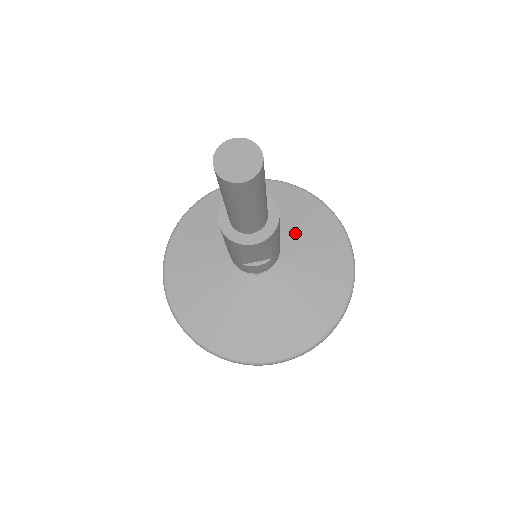
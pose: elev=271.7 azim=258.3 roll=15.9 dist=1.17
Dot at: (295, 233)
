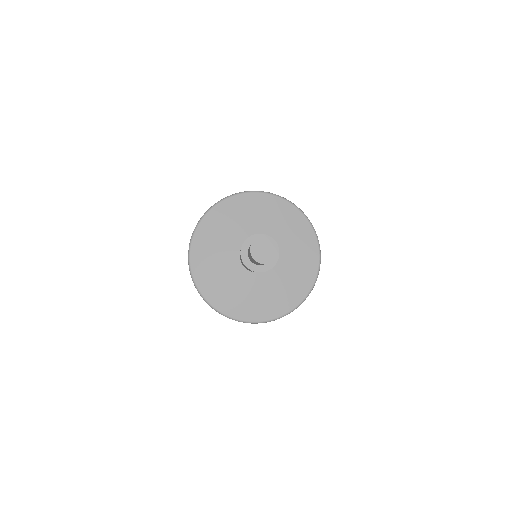
Dot at: (281, 235)
